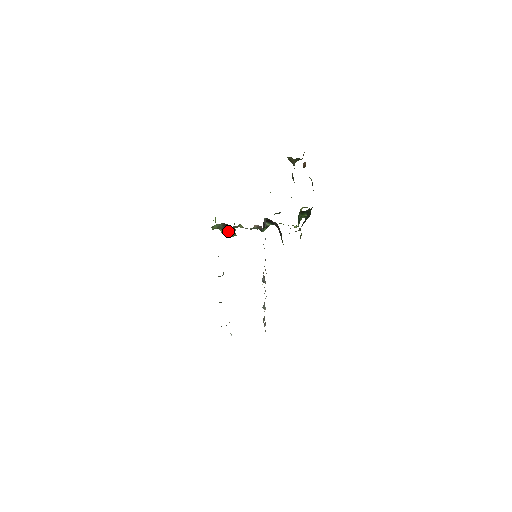
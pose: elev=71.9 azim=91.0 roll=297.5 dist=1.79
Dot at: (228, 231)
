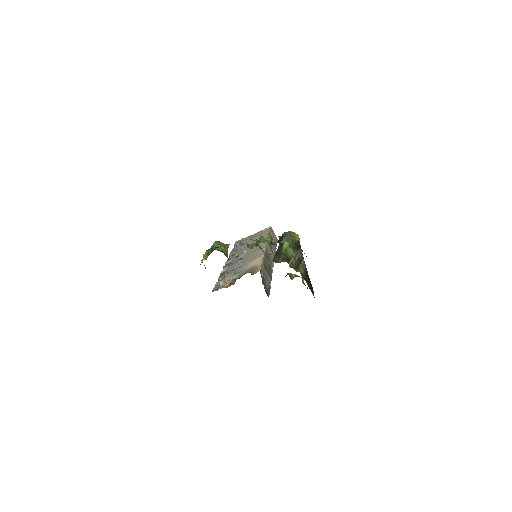
Dot at: occluded
